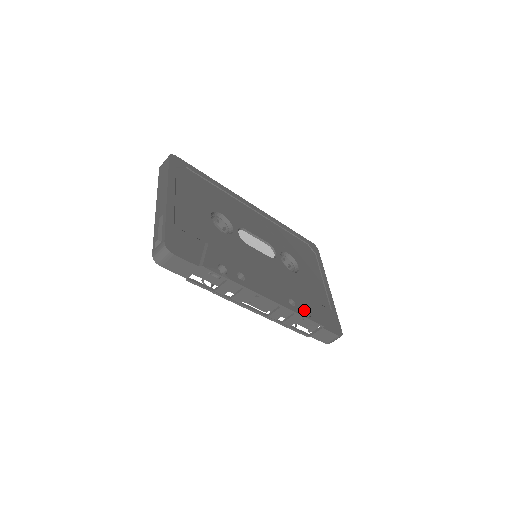
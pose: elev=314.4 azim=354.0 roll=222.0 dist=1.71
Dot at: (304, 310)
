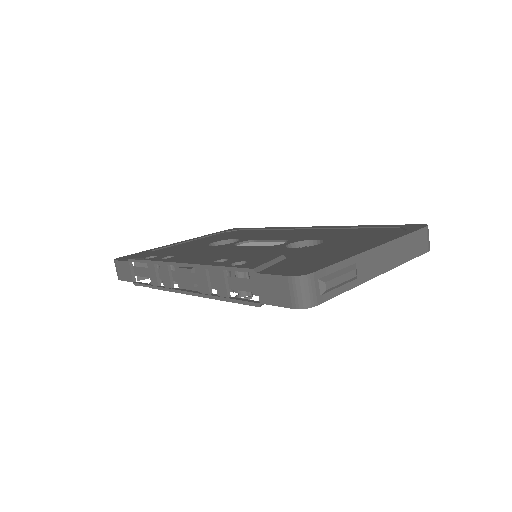
Dot at: occluded
